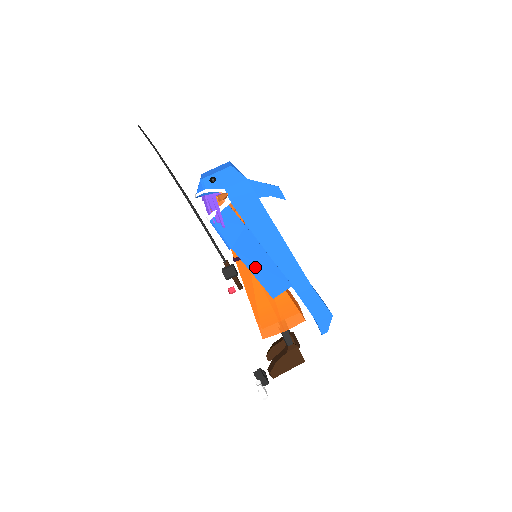
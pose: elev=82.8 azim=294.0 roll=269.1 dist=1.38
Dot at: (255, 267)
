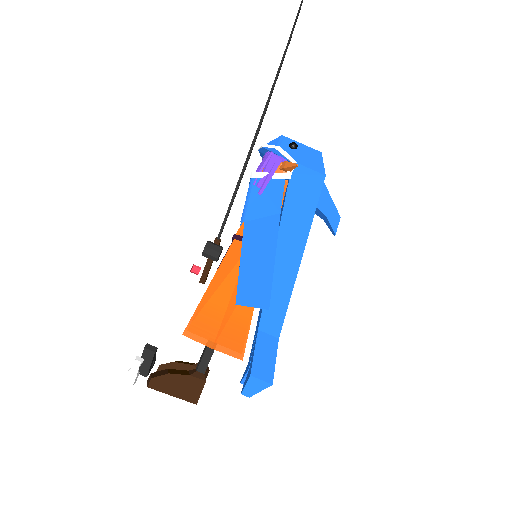
Dot at: (249, 259)
